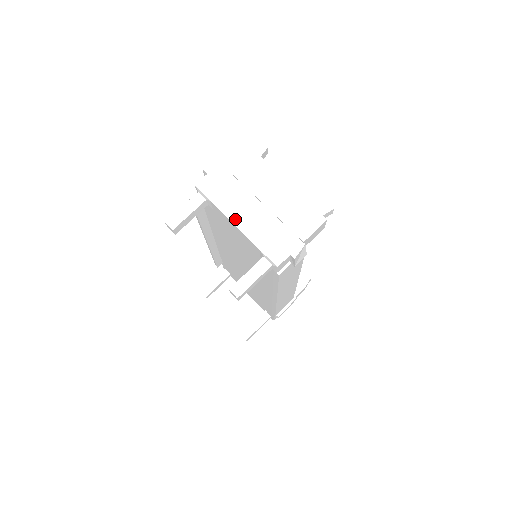
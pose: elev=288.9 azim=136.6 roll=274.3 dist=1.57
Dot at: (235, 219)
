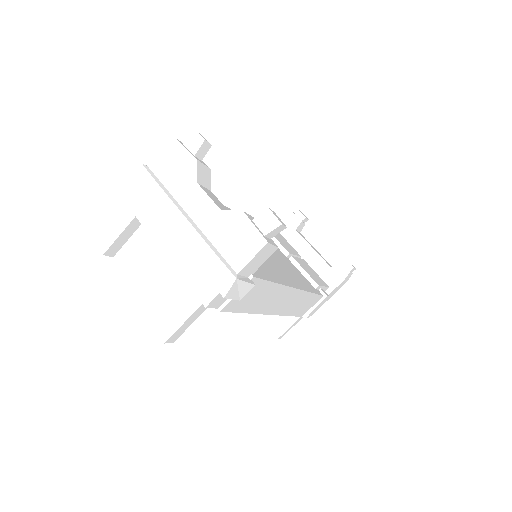
Dot at: (161, 242)
